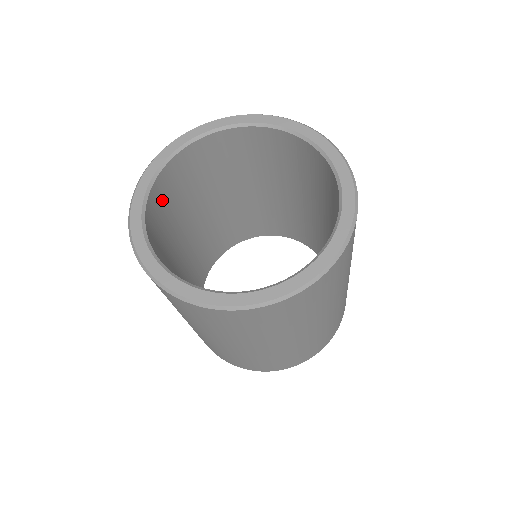
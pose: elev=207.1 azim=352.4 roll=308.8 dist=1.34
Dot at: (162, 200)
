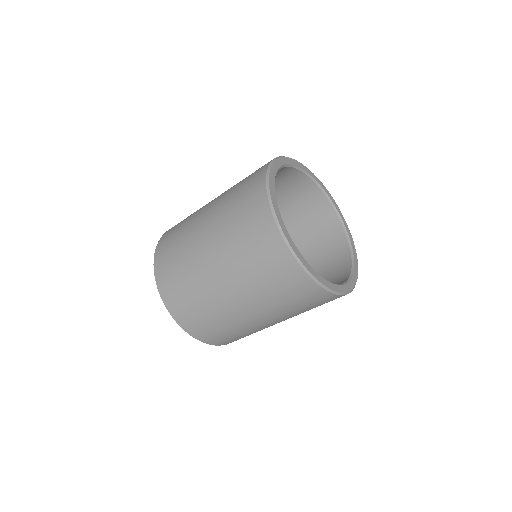
Dot at: occluded
